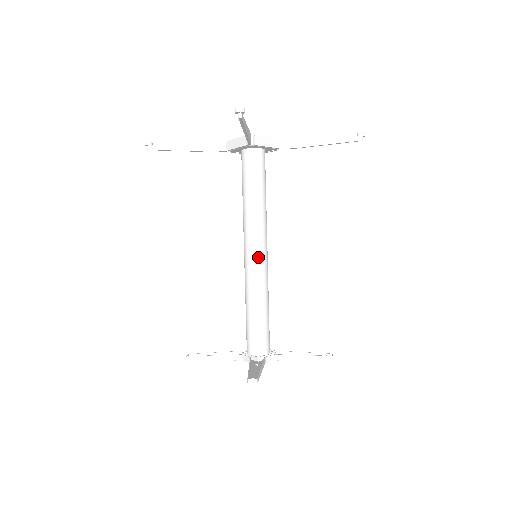
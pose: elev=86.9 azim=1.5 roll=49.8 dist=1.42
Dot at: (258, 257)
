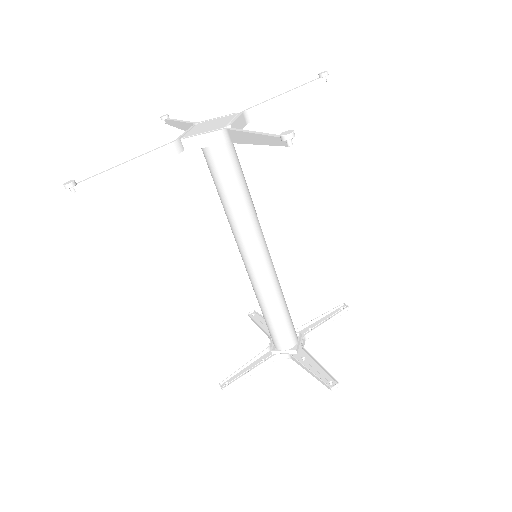
Dot at: (266, 259)
